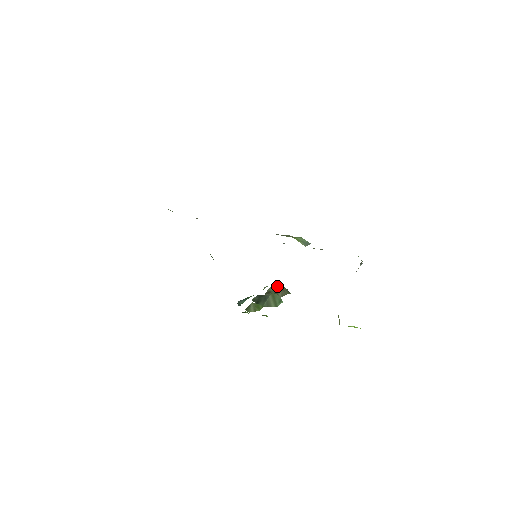
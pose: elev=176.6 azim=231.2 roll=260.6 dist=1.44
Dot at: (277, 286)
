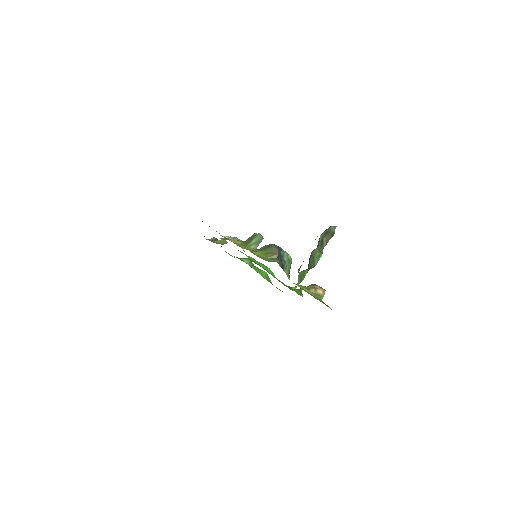
Dot at: (325, 231)
